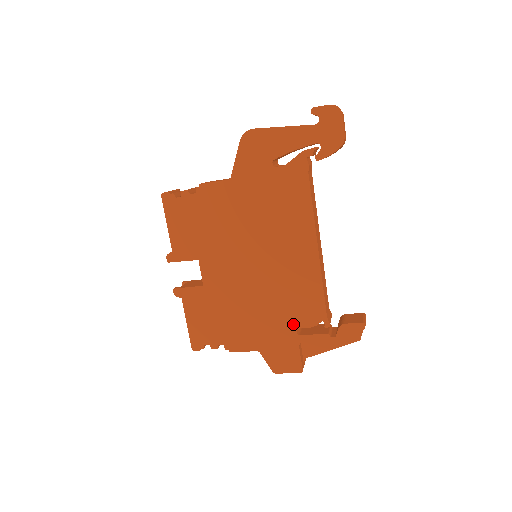
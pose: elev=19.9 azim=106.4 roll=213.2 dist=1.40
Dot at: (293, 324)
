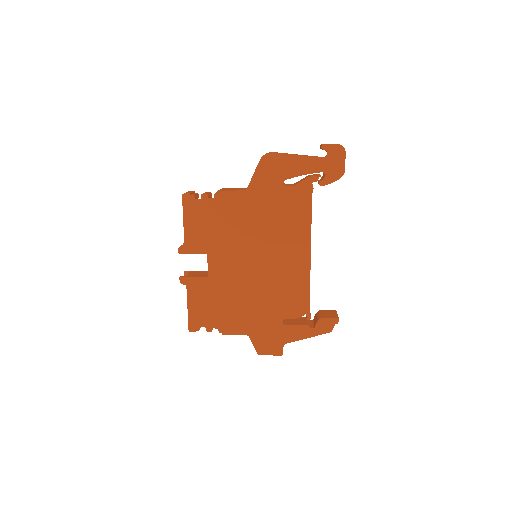
Dot at: (281, 315)
